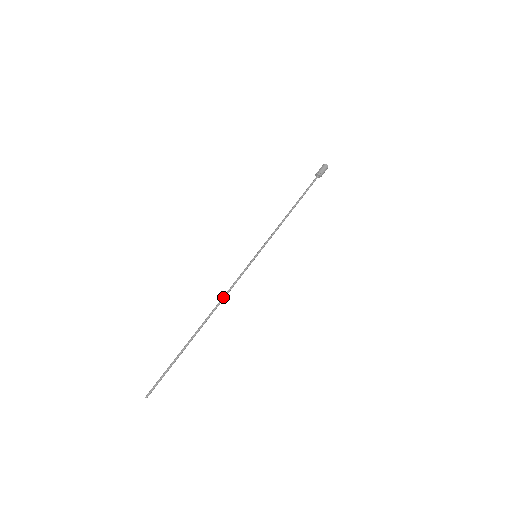
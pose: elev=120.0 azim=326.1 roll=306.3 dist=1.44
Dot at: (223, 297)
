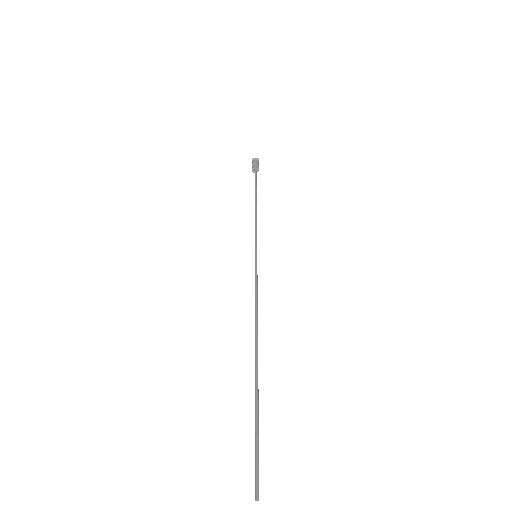
Dot at: (257, 311)
